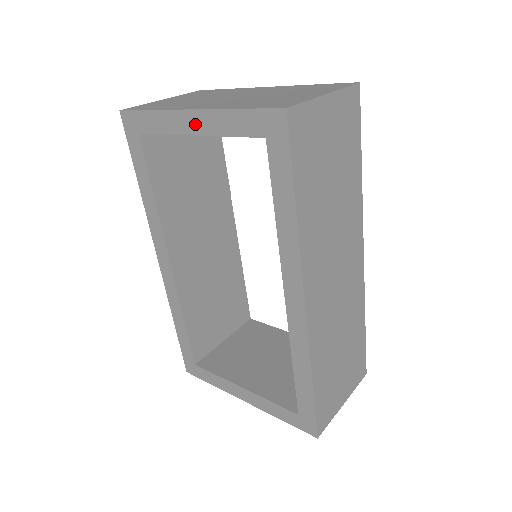
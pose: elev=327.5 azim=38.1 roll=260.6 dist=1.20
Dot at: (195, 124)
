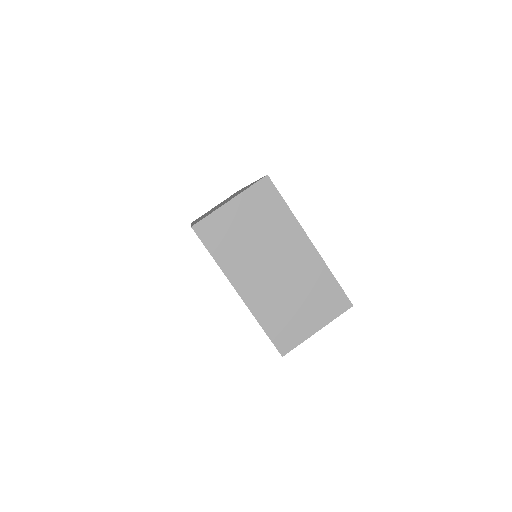
Dot at: occluded
